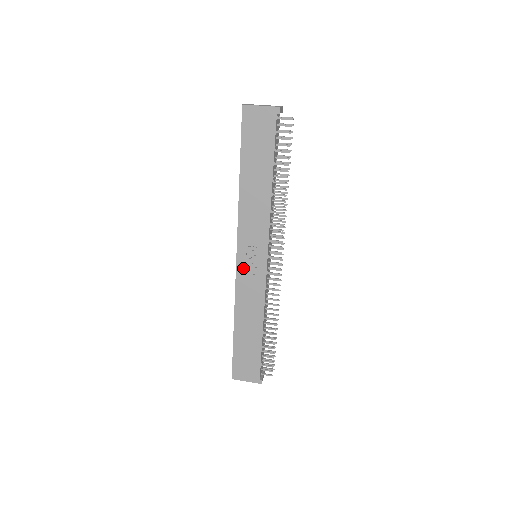
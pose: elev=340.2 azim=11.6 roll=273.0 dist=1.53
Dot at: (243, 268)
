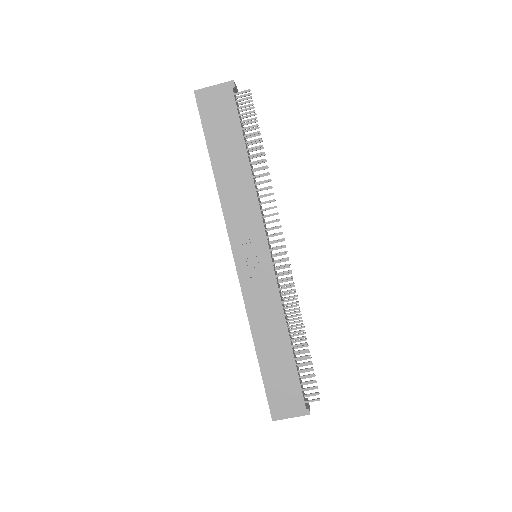
Dot at: (246, 272)
